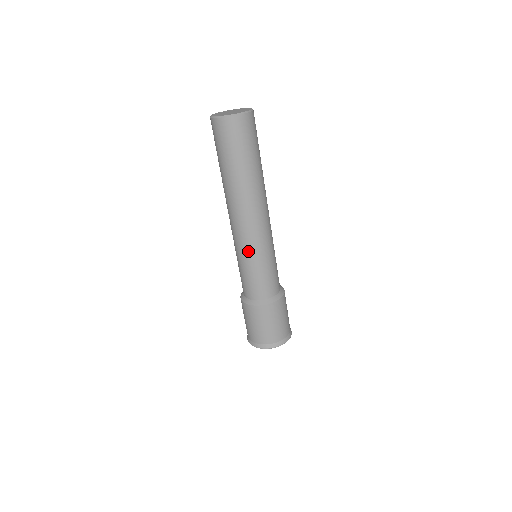
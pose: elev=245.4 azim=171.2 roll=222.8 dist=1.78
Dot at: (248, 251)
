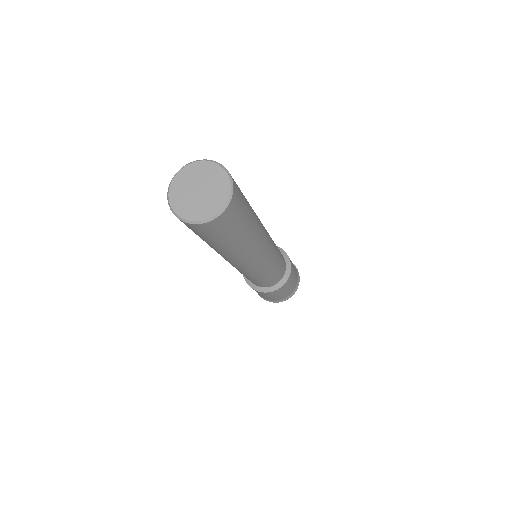
Dot at: (263, 271)
